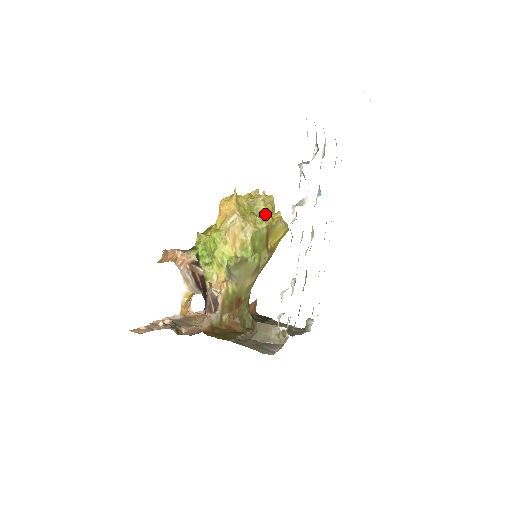
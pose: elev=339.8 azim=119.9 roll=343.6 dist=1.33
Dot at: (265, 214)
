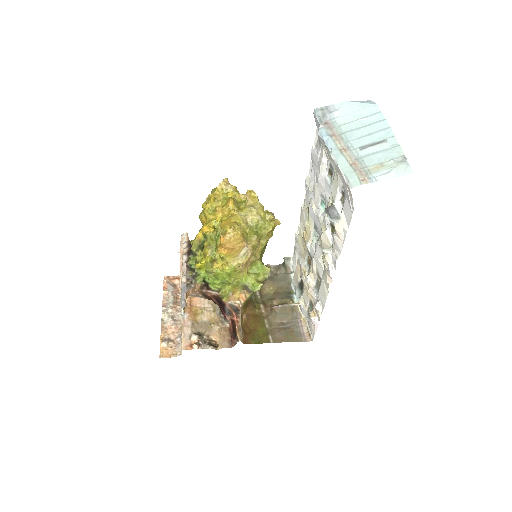
Dot at: (265, 228)
